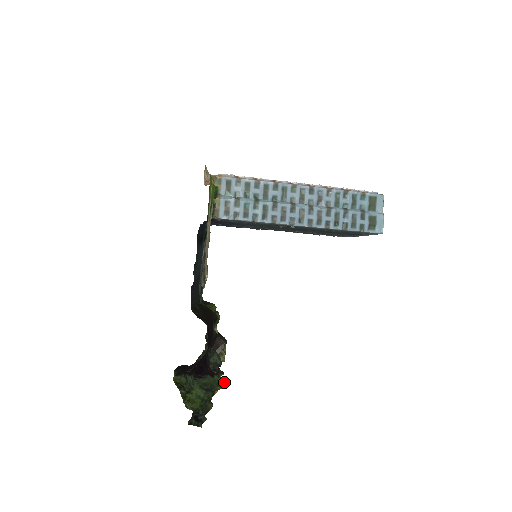
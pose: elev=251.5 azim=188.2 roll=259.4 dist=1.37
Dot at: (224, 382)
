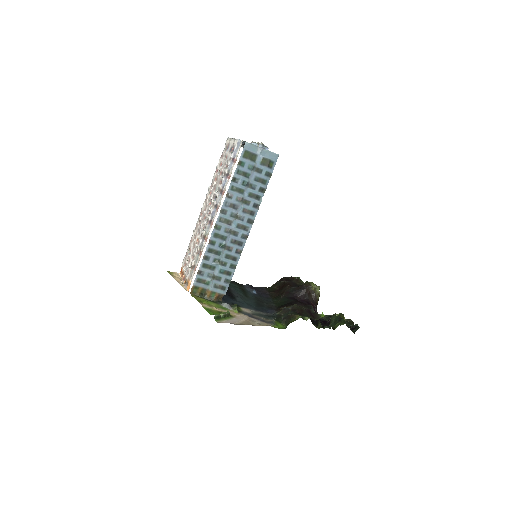
Dot at: (341, 313)
